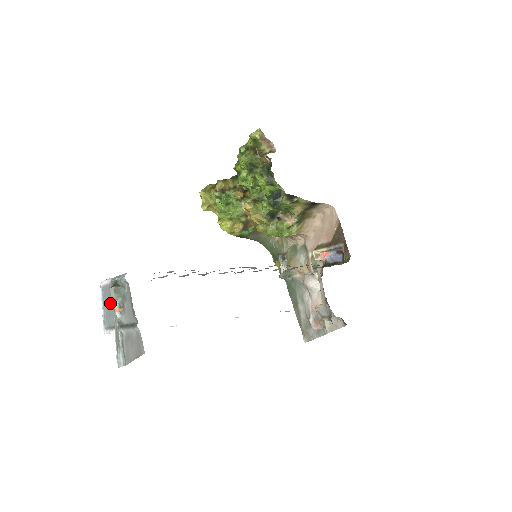
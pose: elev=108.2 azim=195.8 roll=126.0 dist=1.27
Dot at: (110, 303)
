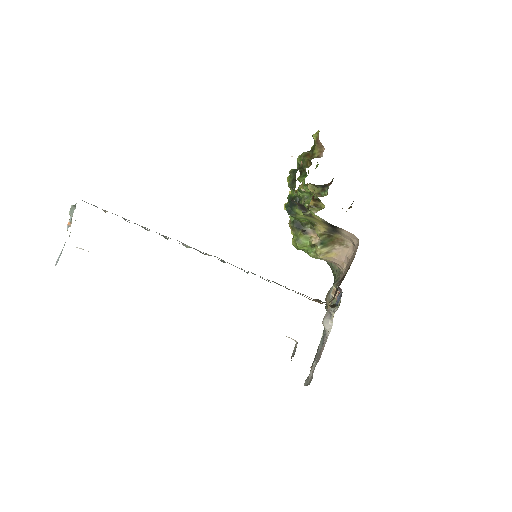
Dot at: occluded
